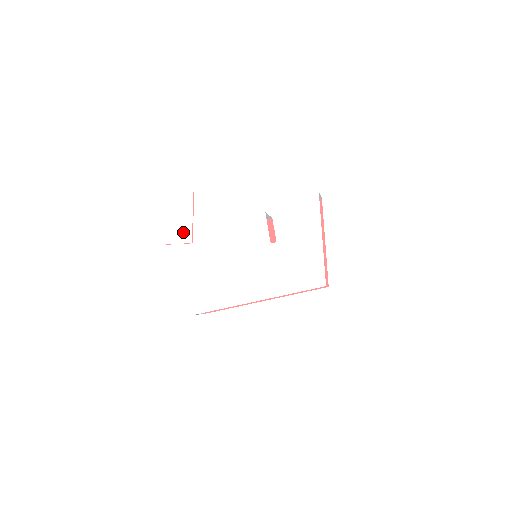
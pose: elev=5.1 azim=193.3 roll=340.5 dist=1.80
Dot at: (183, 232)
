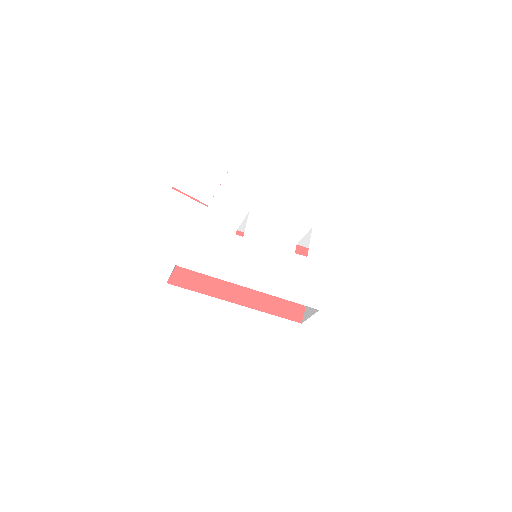
Dot at: (204, 192)
